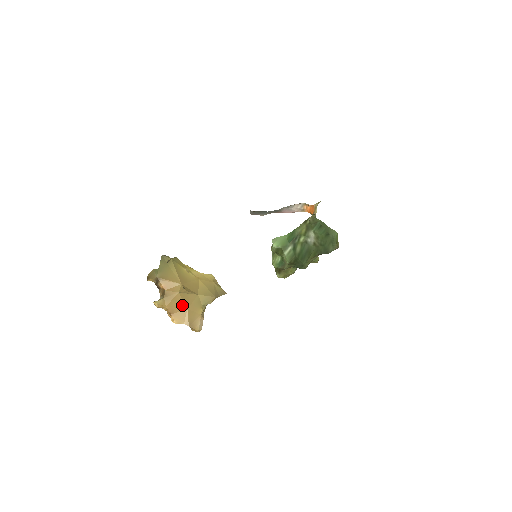
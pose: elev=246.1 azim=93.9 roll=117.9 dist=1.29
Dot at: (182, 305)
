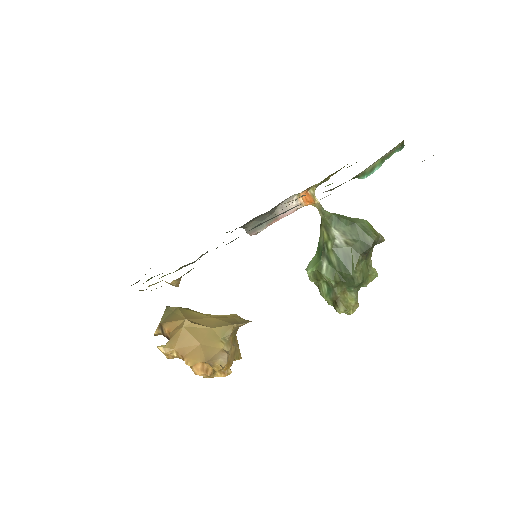
Dot at: (192, 341)
